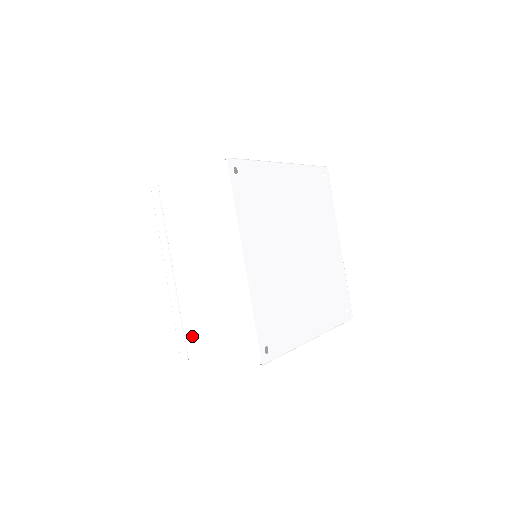
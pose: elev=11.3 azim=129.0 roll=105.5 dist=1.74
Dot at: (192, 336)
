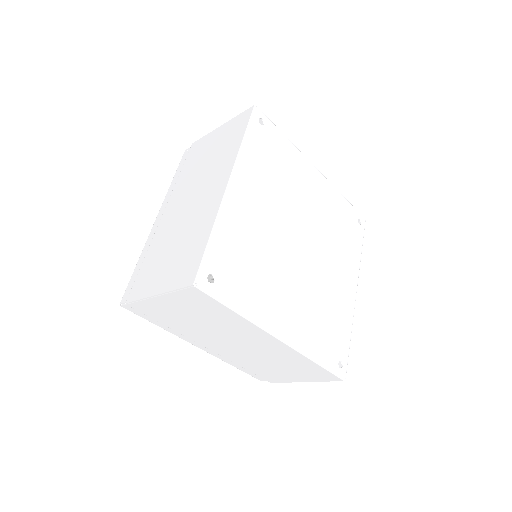
Dot at: (144, 272)
